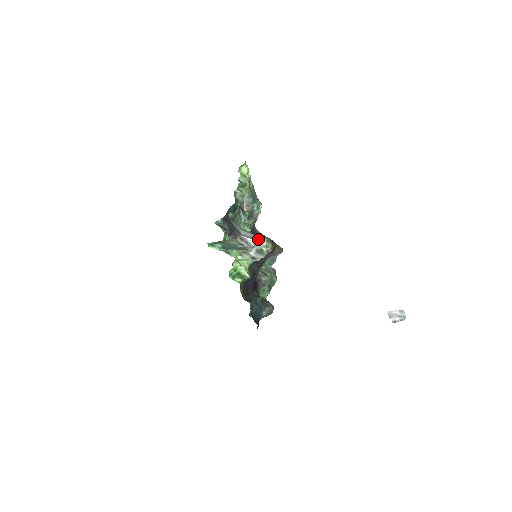
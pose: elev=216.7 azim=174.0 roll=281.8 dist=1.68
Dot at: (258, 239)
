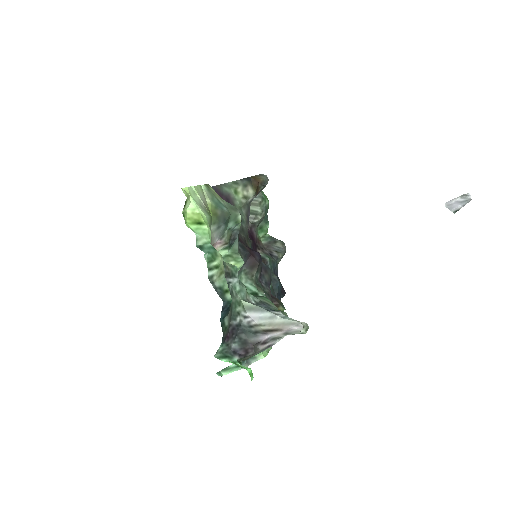
Dot at: (287, 325)
